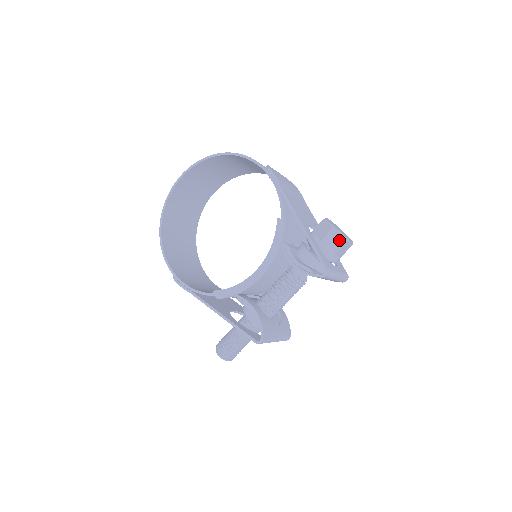
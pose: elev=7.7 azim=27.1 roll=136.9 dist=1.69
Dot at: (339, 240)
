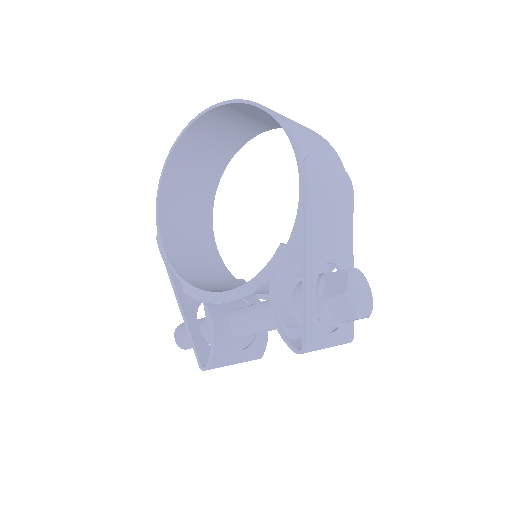
Dot at: (347, 311)
